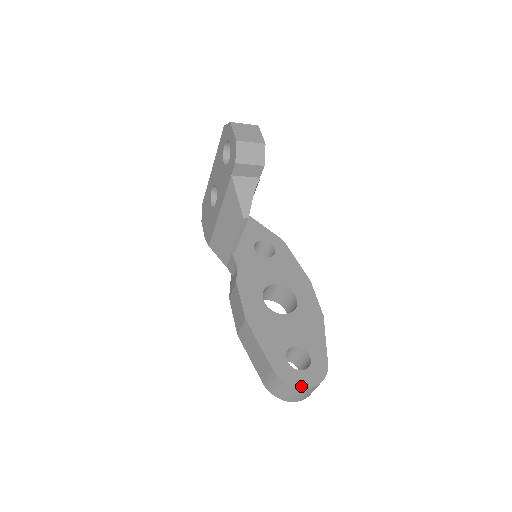
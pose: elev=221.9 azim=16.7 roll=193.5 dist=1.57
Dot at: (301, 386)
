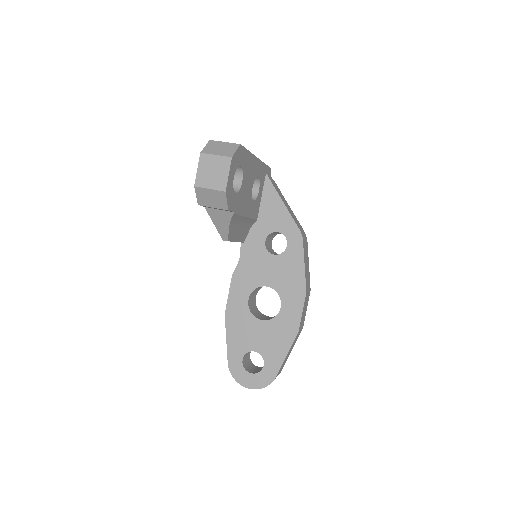
Dot at: (243, 385)
